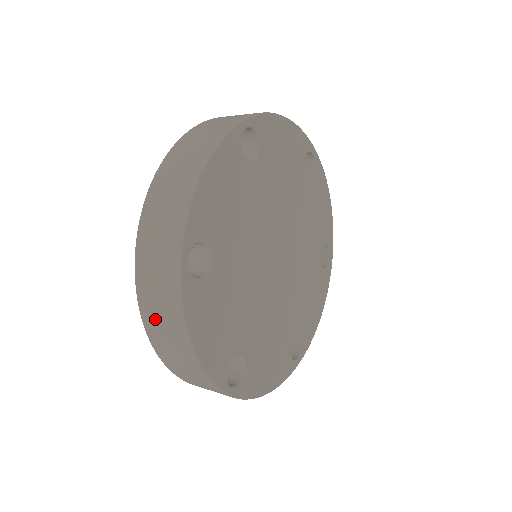
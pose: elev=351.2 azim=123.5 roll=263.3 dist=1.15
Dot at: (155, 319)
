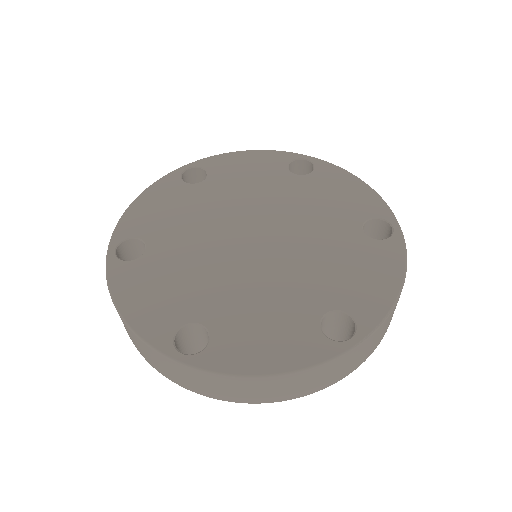
Dot at: occluded
